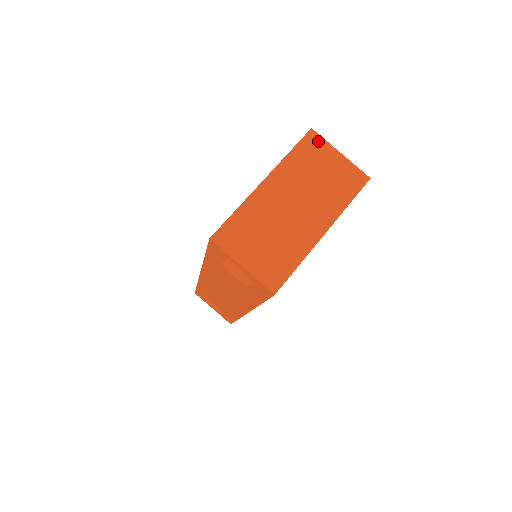
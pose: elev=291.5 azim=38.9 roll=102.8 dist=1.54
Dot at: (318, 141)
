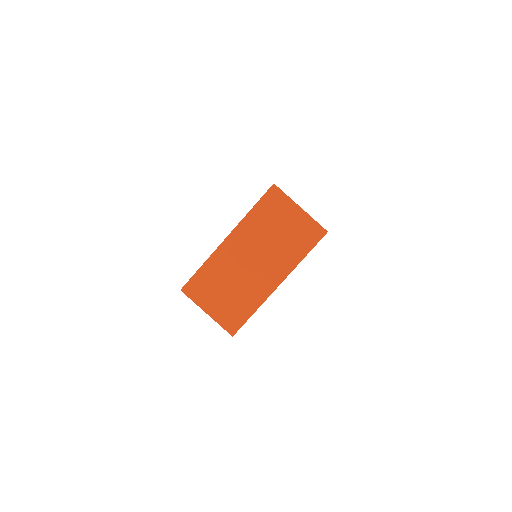
Dot at: (279, 196)
